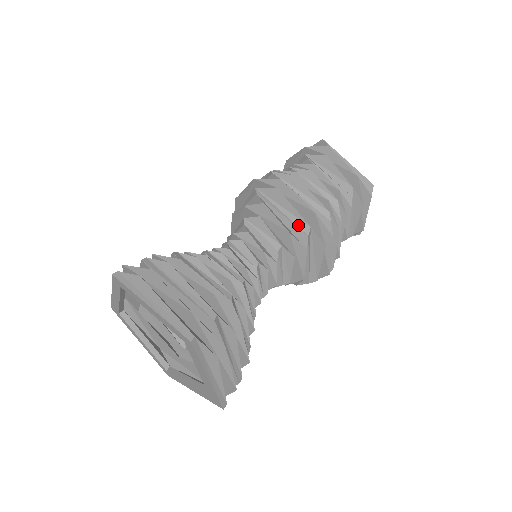
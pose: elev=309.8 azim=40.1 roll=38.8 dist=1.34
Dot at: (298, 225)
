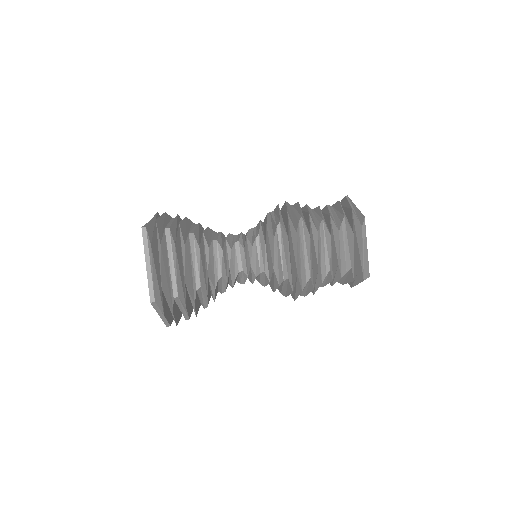
Dot at: (284, 269)
